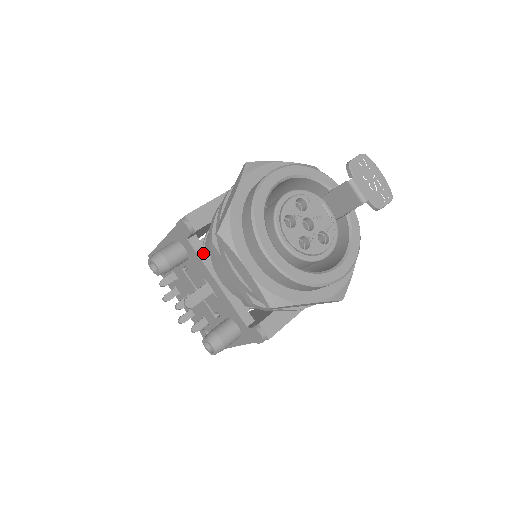
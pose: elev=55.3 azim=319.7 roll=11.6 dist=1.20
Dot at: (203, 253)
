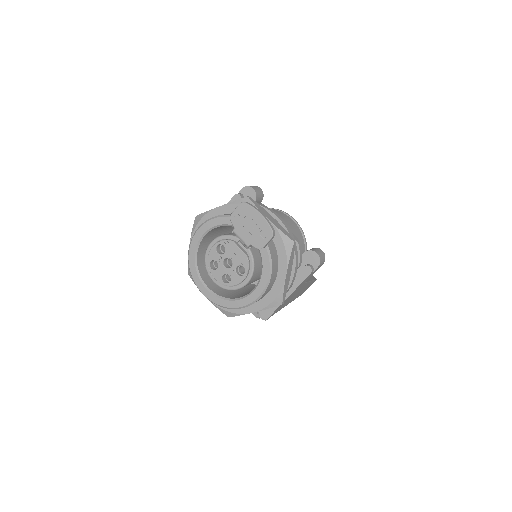
Dot at: occluded
